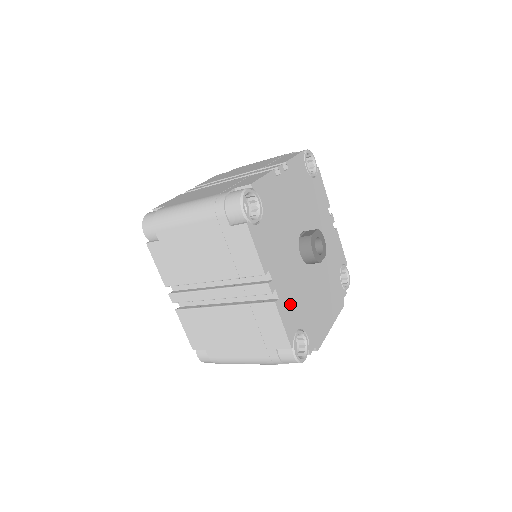
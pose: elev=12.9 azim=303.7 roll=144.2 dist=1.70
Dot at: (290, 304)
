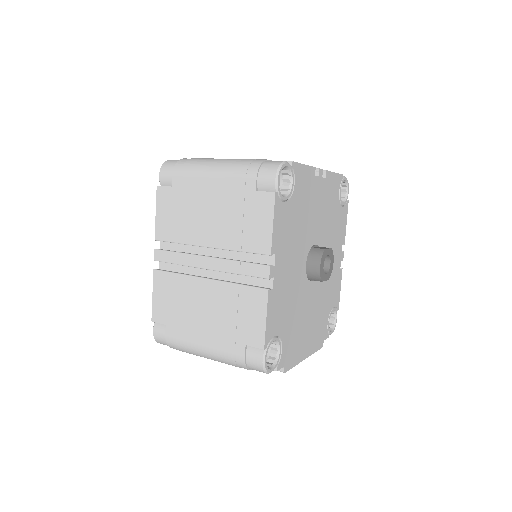
Dot at: (280, 304)
